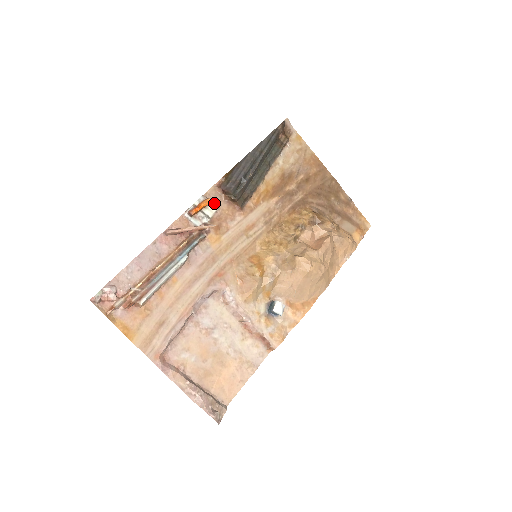
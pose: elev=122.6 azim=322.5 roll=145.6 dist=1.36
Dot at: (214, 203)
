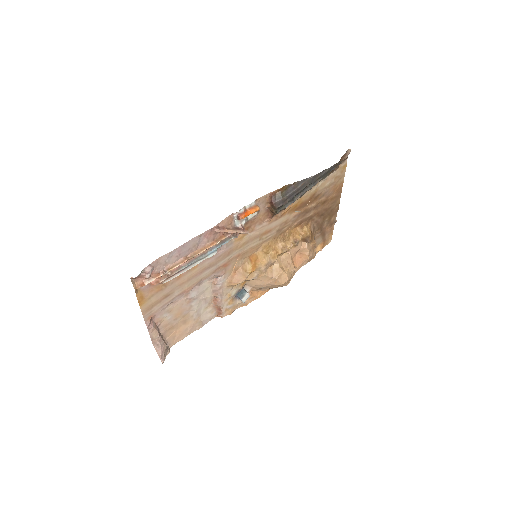
Dot at: occluded
